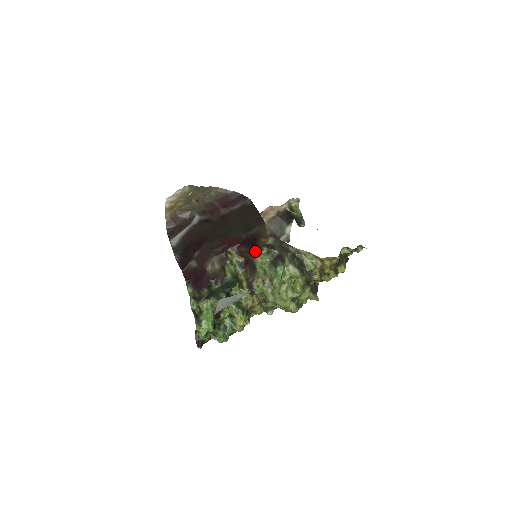
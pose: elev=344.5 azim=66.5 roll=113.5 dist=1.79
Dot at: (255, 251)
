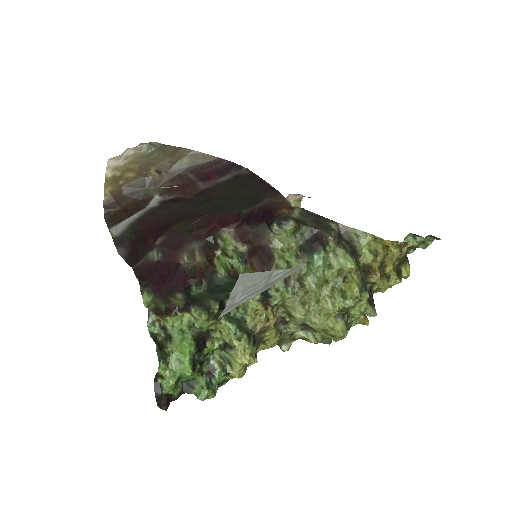
Dot at: (274, 225)
